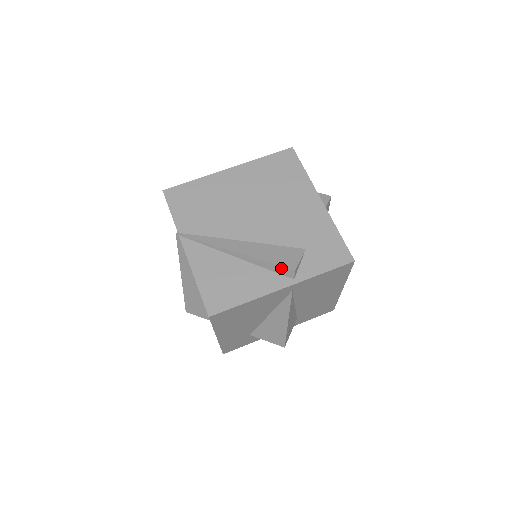
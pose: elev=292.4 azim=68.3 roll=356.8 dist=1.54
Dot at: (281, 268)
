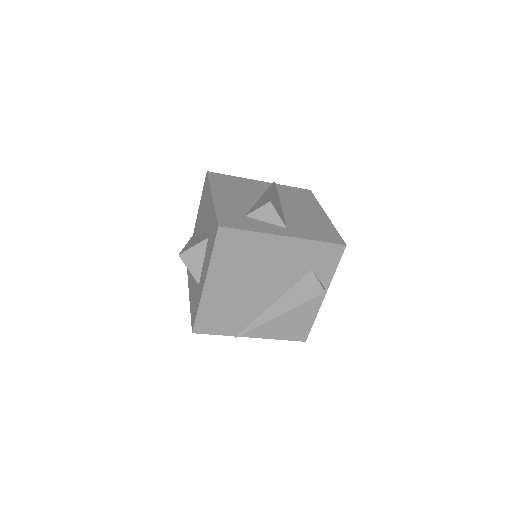
Dot at: occluded
